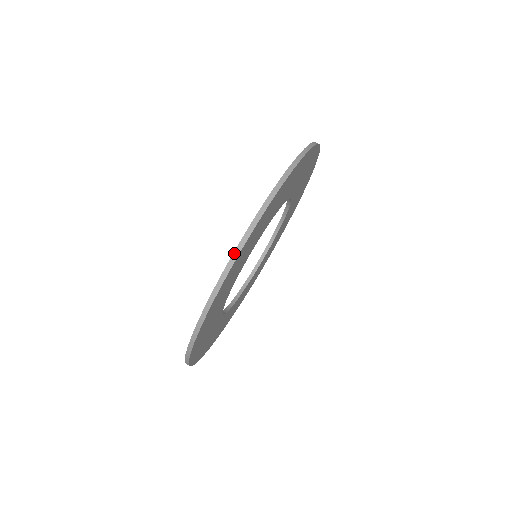
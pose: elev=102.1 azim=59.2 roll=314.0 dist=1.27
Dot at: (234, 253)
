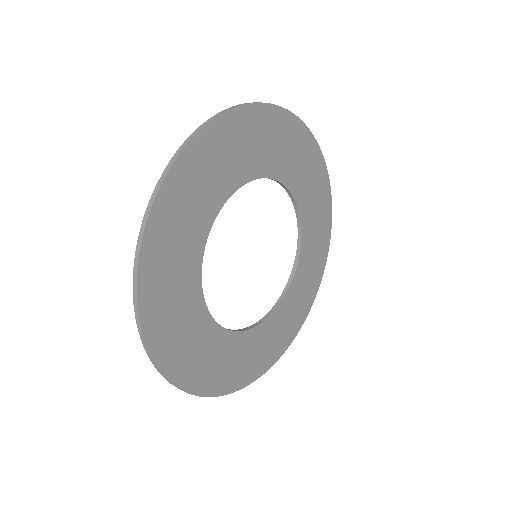
Dot at: (298, 120)
